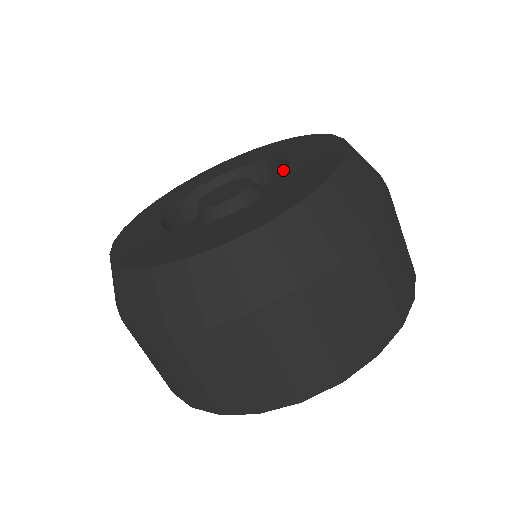
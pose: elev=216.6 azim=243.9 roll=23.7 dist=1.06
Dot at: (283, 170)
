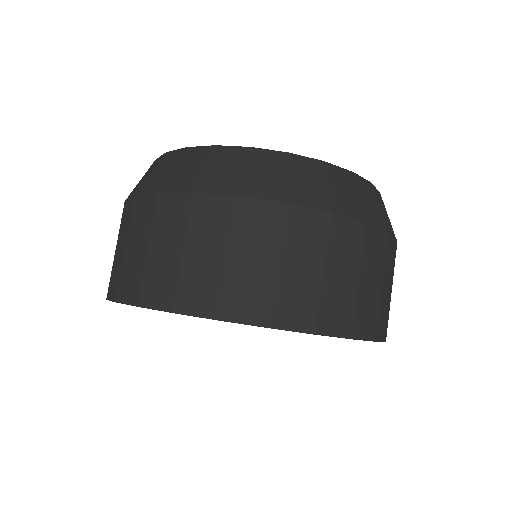
Dot at: occluded
